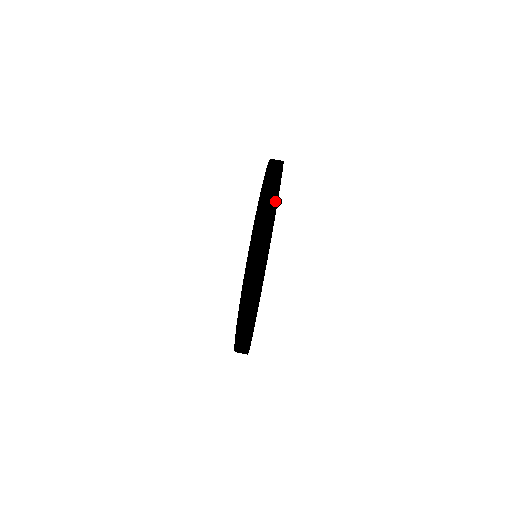
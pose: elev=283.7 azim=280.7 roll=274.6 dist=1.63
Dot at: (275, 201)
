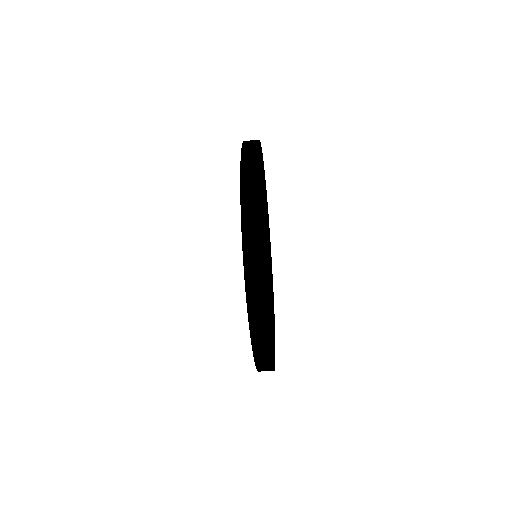
Dot at: (263, 189)
